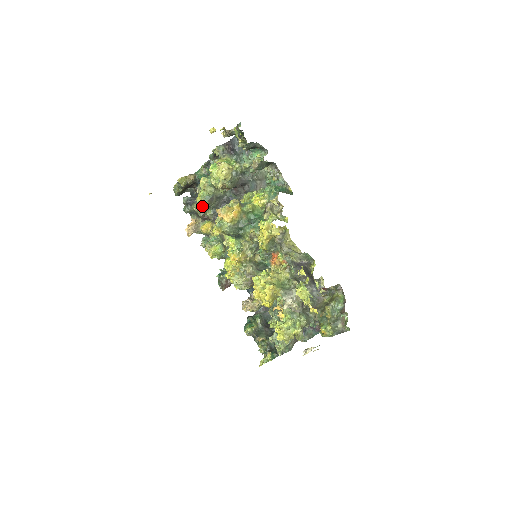
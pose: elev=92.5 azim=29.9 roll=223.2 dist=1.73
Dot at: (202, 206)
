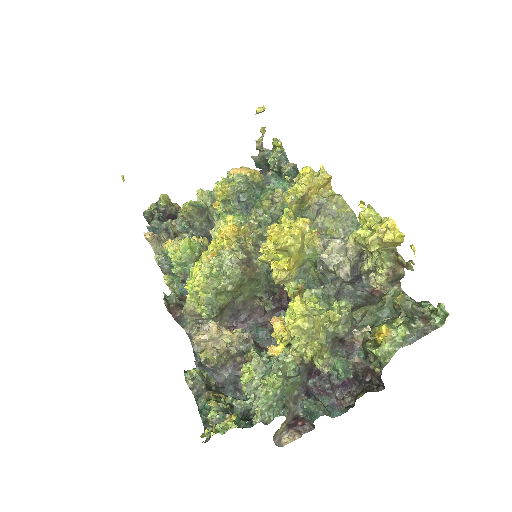
Dot at: (179, 225)
